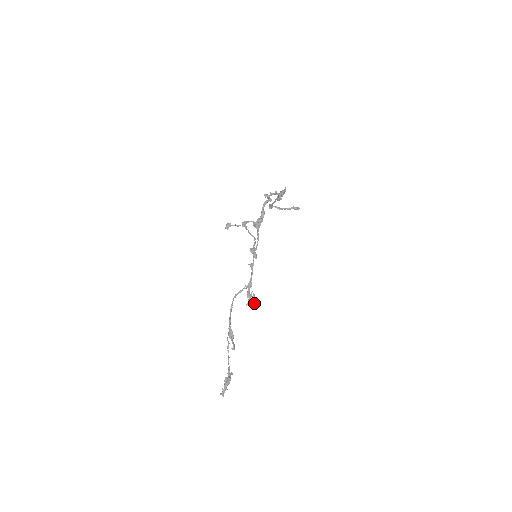
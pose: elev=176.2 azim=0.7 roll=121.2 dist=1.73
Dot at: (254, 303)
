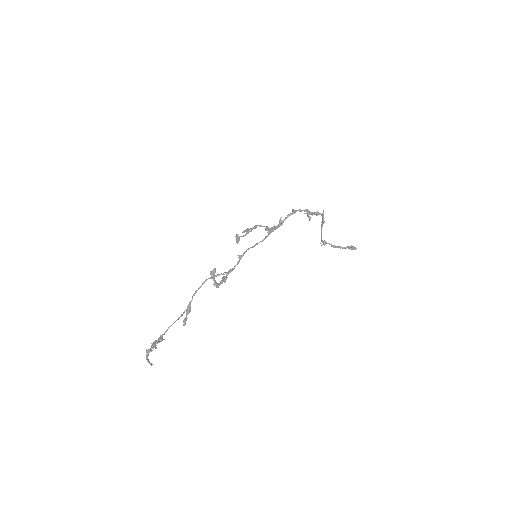
Dot at: (212, 276)
